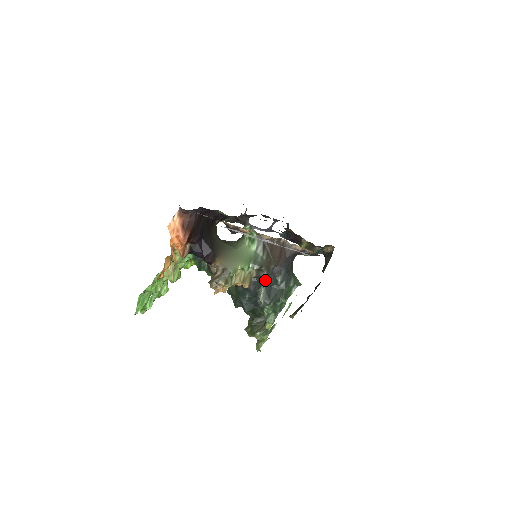
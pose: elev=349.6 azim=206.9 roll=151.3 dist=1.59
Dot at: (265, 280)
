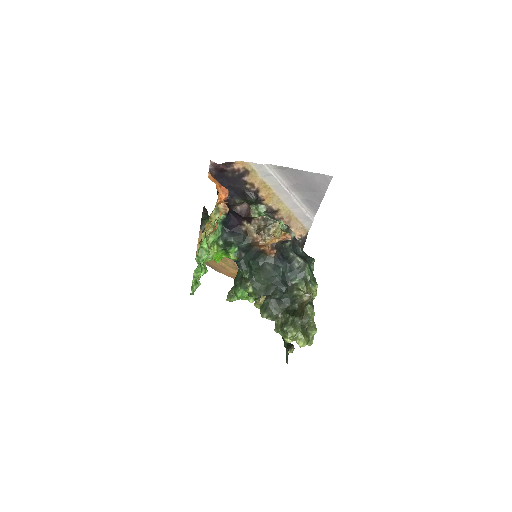
Dot at: (290, 247)
